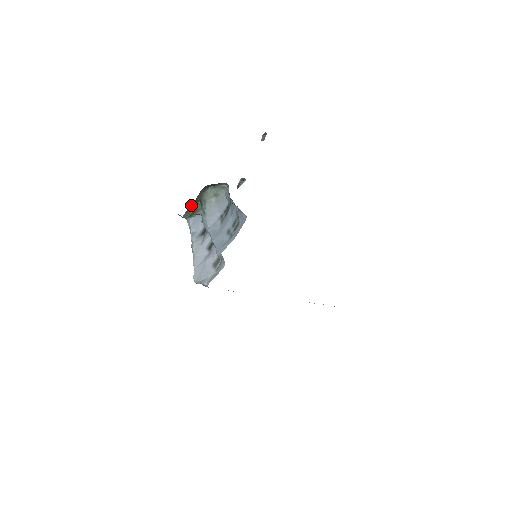
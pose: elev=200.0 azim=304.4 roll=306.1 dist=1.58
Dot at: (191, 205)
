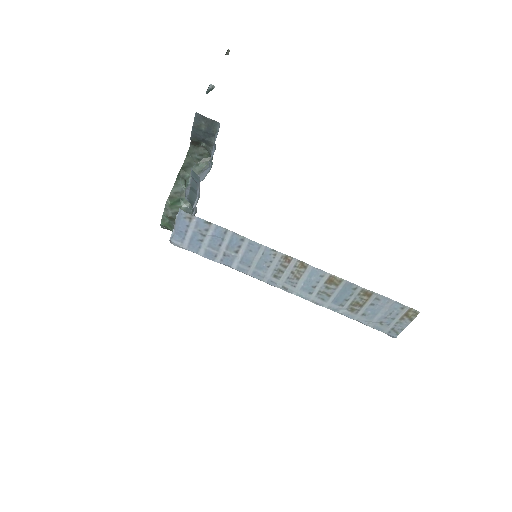
Dot at: (175, 187)
